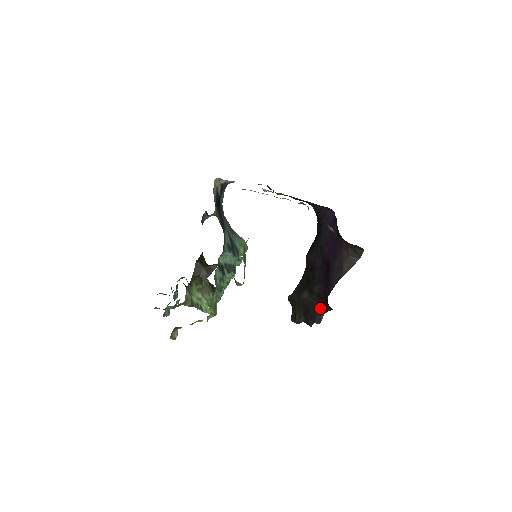
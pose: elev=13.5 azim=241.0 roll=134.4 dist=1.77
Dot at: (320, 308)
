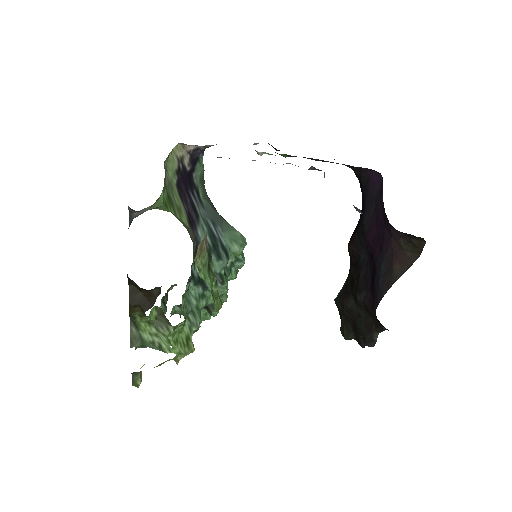
Dot at: (371, 325)
